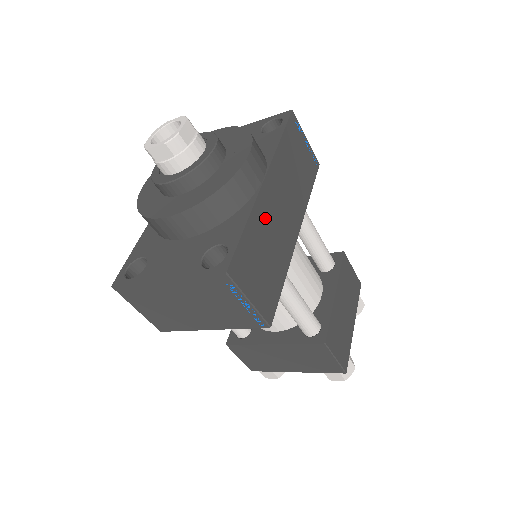
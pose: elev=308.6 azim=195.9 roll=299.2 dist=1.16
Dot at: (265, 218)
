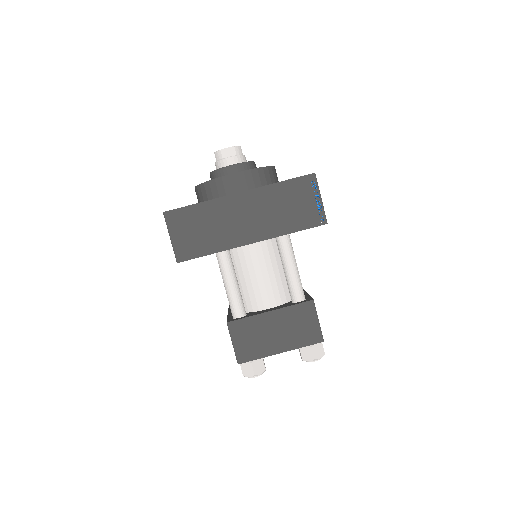
Dot at: (220, 212)
